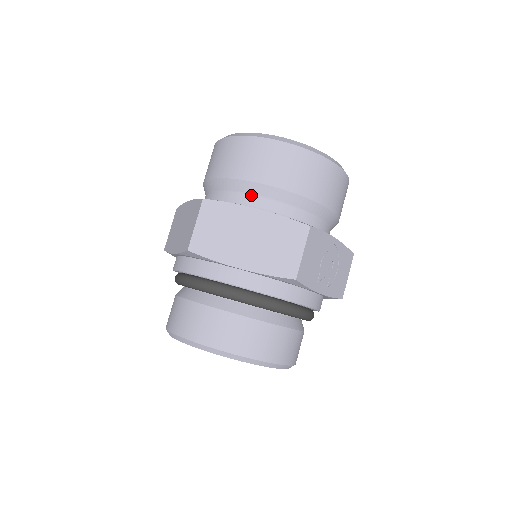
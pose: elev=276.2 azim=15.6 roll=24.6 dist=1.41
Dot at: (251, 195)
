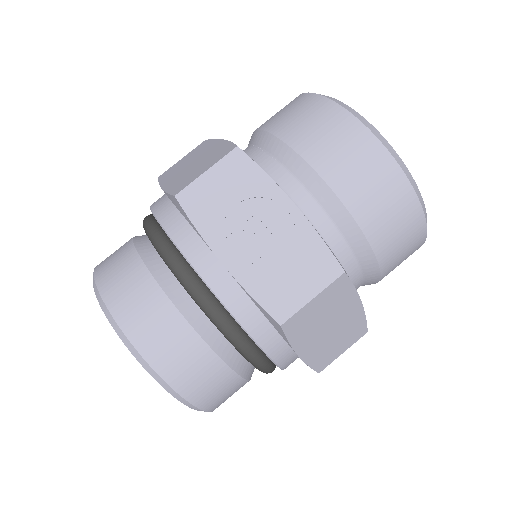
Dot at: (248, 146)
